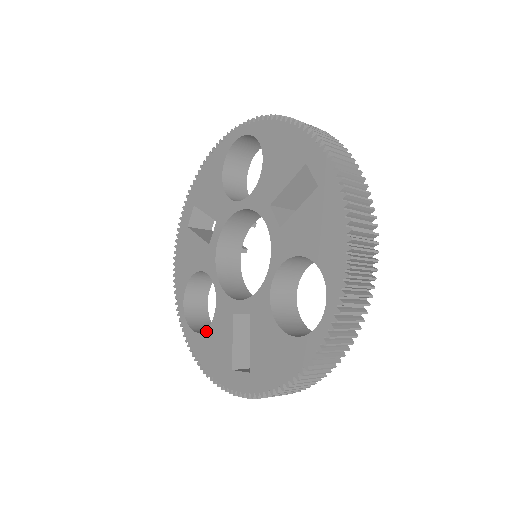
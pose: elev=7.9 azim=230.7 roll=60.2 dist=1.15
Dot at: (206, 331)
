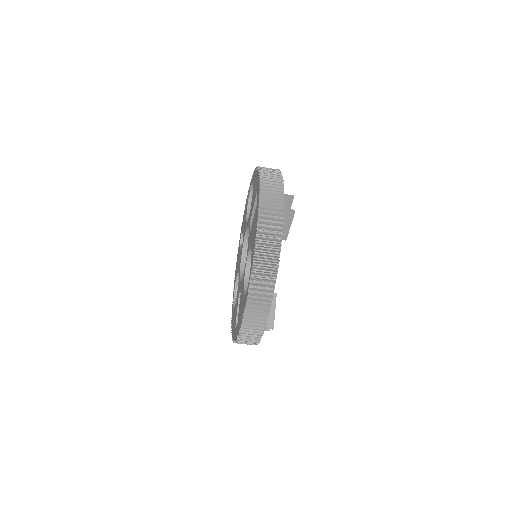
Dot at: occluded
